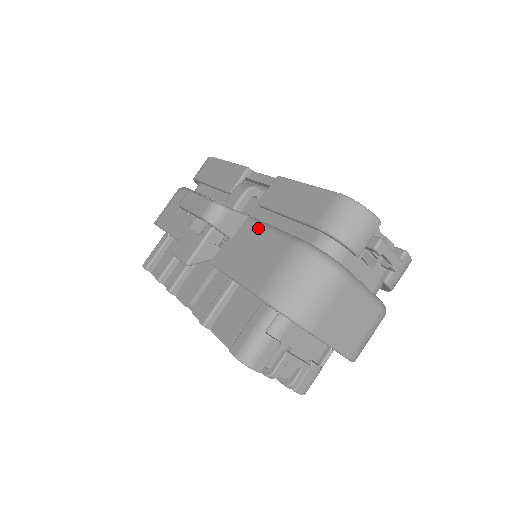
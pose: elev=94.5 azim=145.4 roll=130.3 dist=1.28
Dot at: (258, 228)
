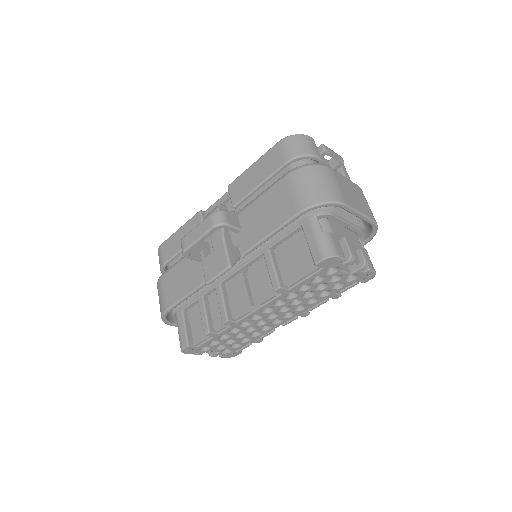
Dot at: (252, 203)
